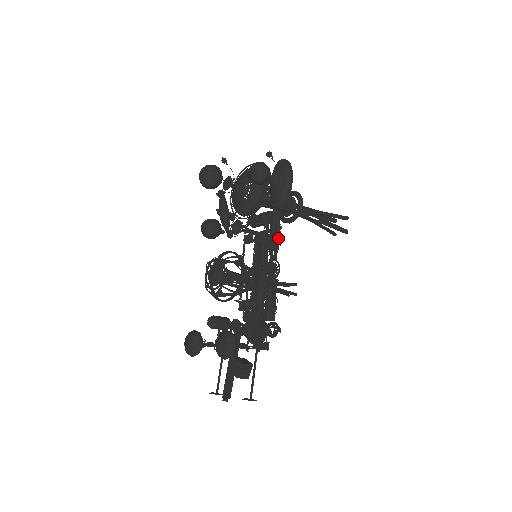
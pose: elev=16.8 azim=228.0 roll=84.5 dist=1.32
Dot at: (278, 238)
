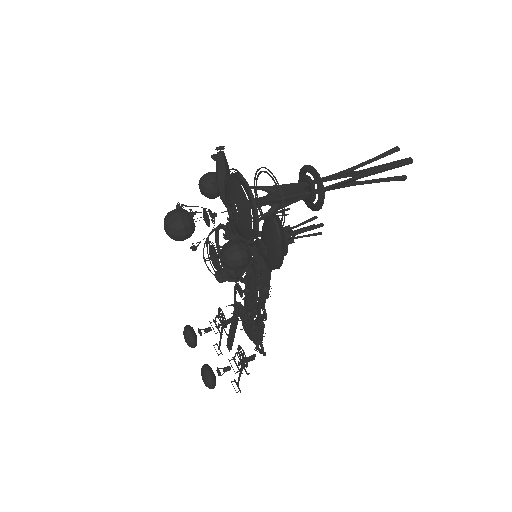
Dot at: occluded
